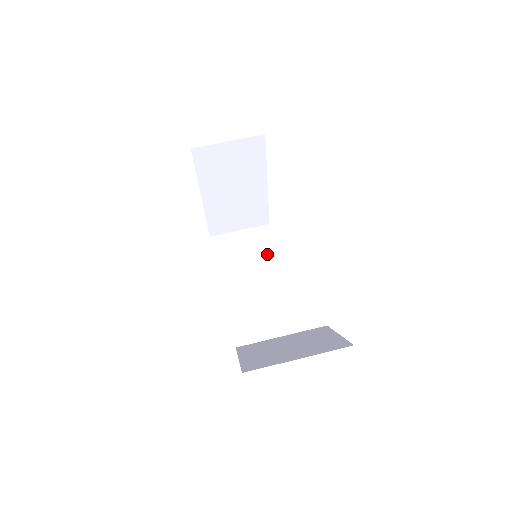
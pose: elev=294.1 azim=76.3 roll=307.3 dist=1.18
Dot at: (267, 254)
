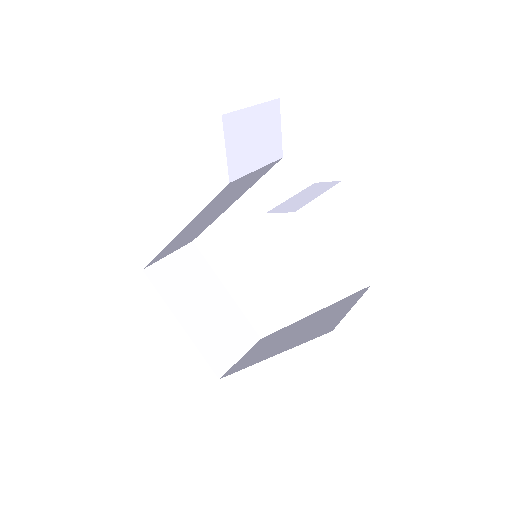
Dot at: (279, 334)
